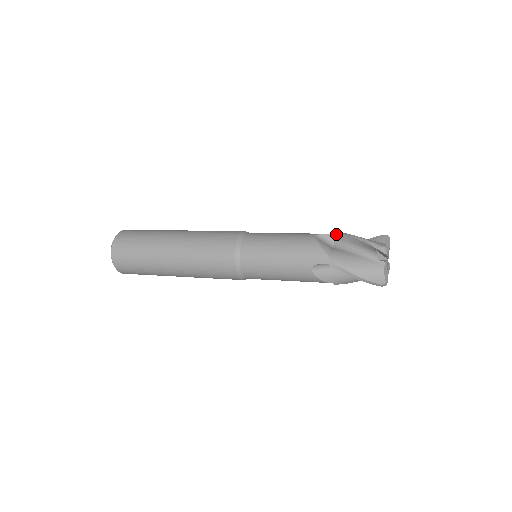
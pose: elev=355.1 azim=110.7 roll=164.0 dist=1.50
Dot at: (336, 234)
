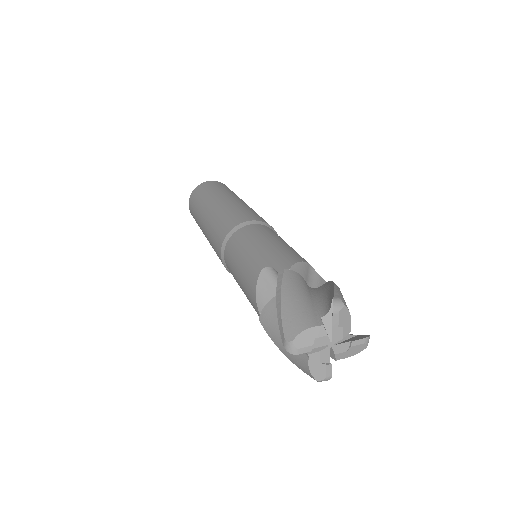
Dot at: (278, 276)
